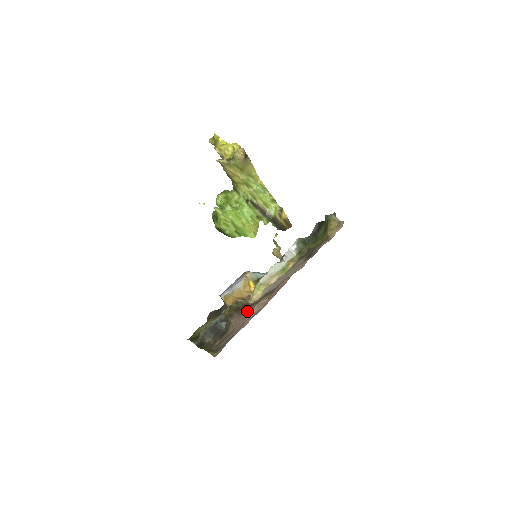
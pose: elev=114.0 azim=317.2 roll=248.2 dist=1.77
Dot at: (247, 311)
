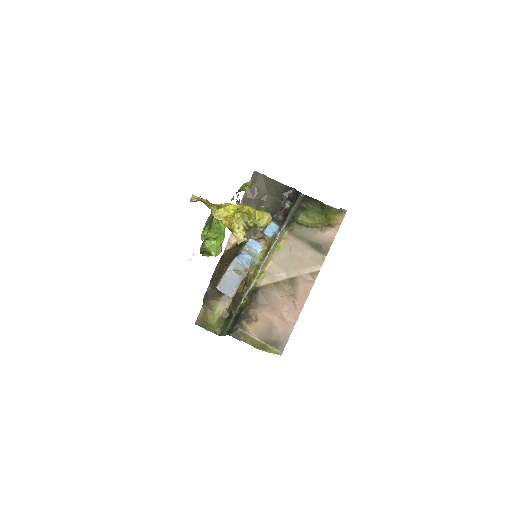
Dot at: (268, 301)
